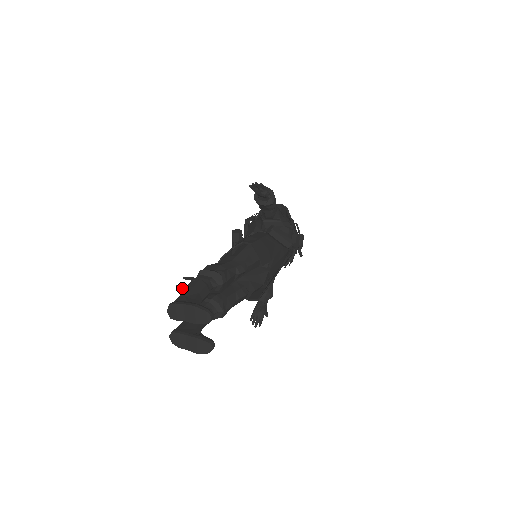
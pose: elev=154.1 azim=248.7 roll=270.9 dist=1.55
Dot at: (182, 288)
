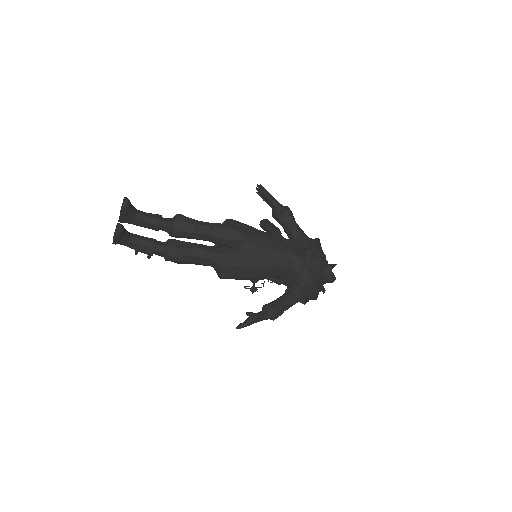
Dot at: occluded
